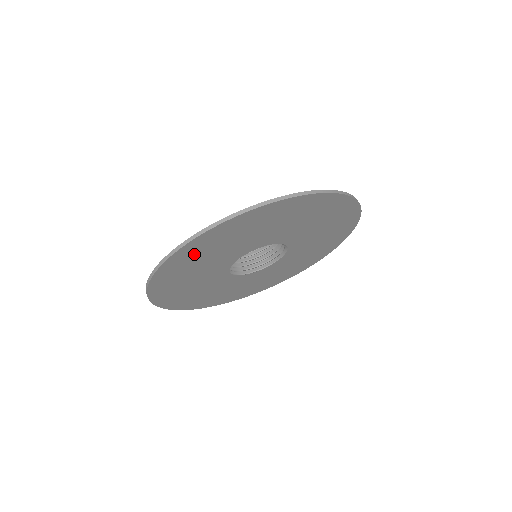
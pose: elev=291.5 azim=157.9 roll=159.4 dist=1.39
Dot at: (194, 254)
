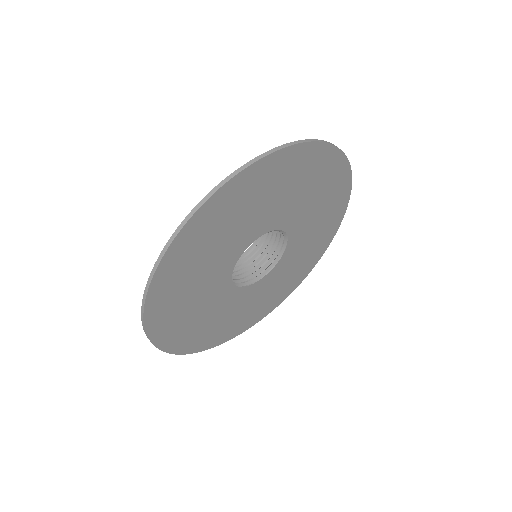
Dot at: (181, 266)
